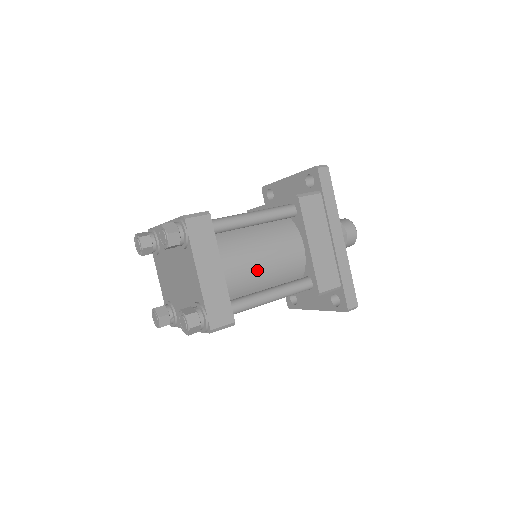
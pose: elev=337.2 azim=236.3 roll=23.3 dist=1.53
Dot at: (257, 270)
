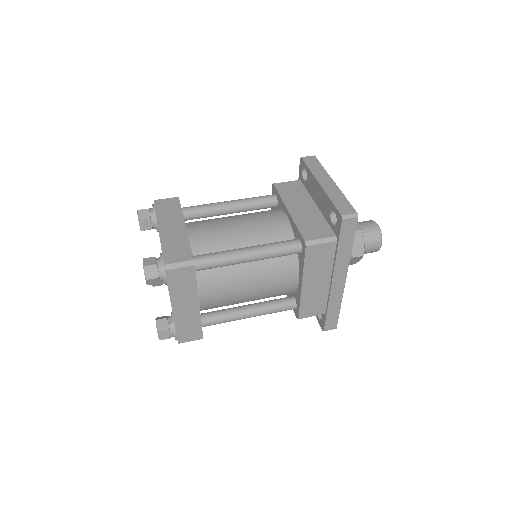
Dot at: (239, 298)
